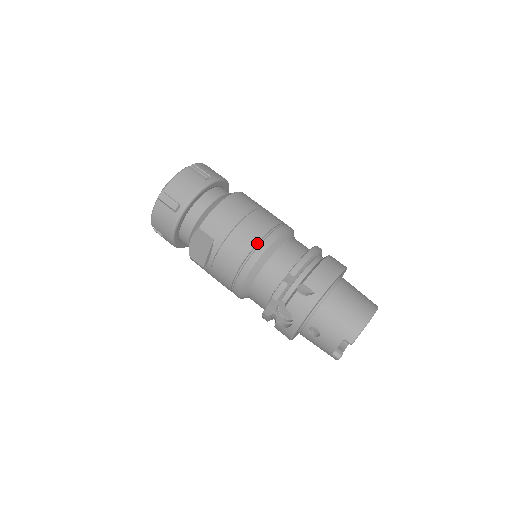
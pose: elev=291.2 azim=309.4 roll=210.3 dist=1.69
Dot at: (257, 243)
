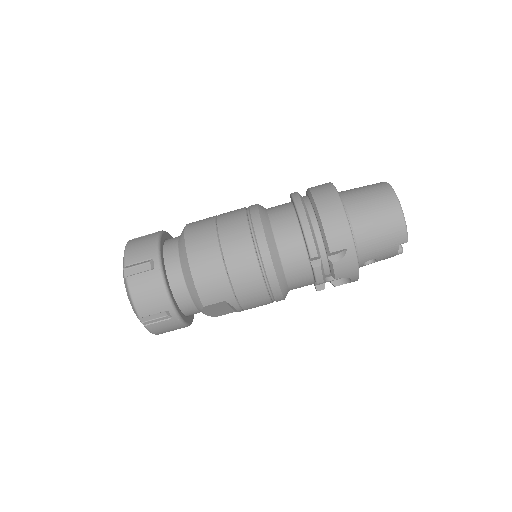
Dot at: (260, 267)
